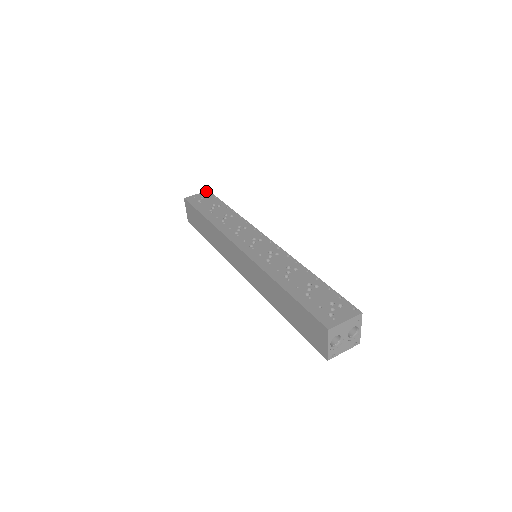
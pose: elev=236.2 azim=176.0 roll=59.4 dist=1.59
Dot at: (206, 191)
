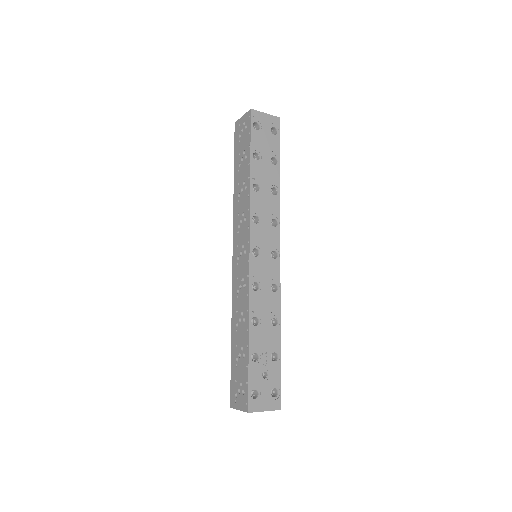
Dot at: (248, 111)
